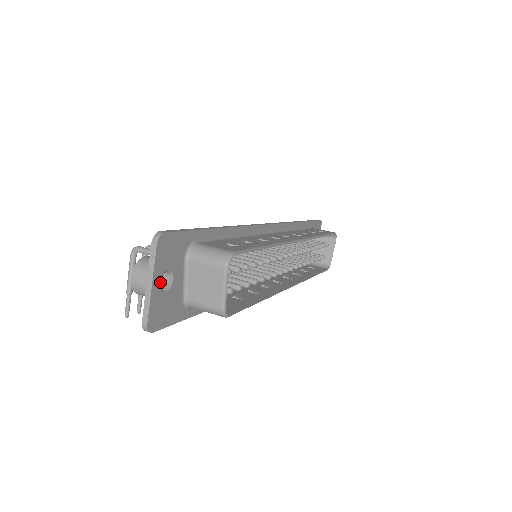
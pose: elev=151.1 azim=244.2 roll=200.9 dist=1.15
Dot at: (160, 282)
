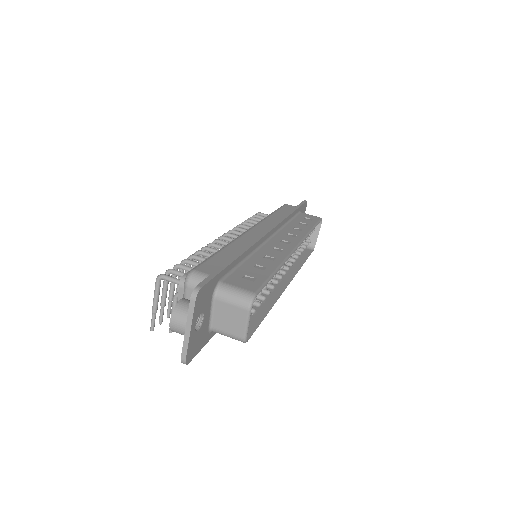
Dot at: occluded
